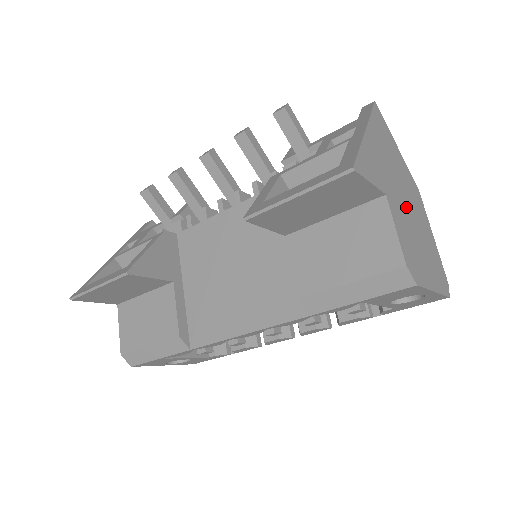
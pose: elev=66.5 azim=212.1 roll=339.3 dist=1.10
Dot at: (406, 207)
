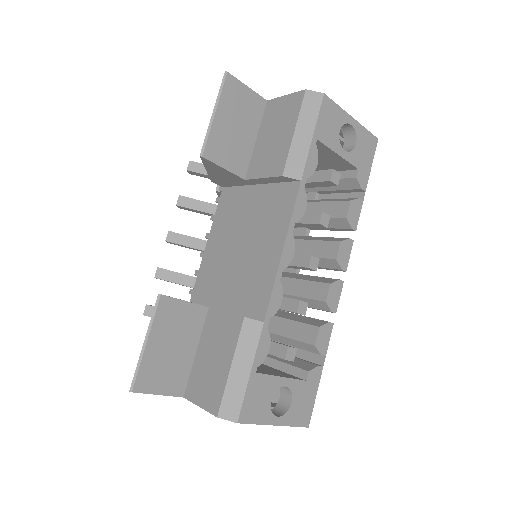
Dot at: occluded
